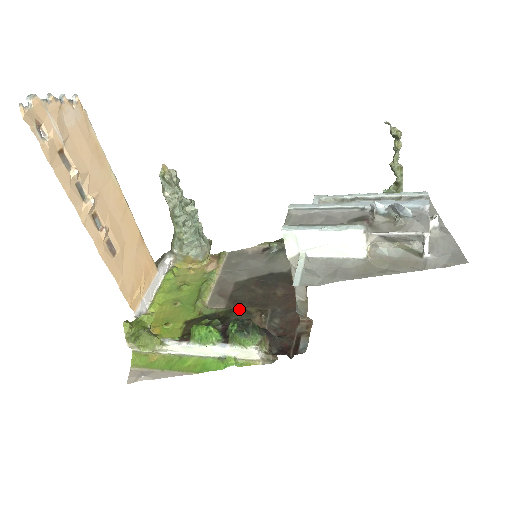
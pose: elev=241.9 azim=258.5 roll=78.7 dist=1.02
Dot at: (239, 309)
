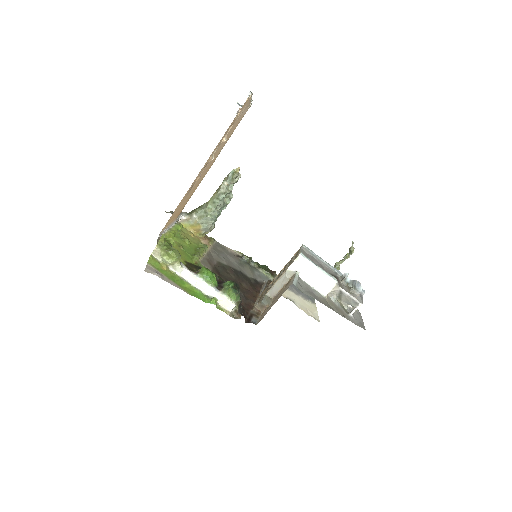
Dot at: (221, 278)
